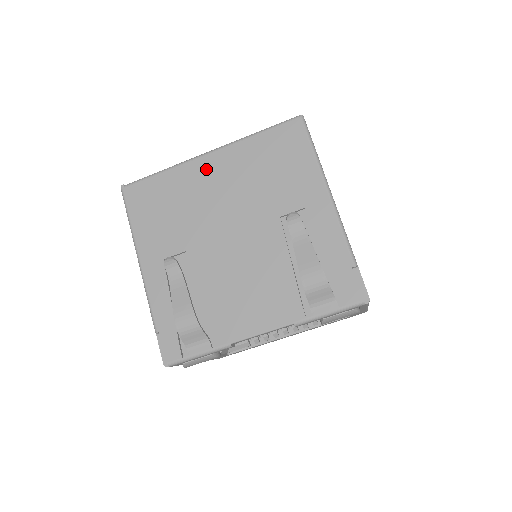
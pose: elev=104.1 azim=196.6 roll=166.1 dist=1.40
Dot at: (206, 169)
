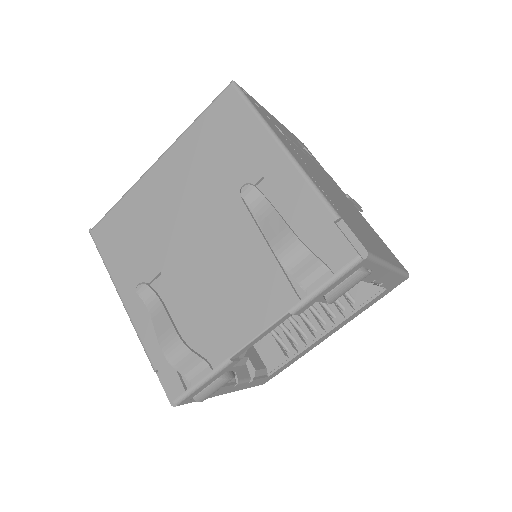
Dot at: (157, 179)
